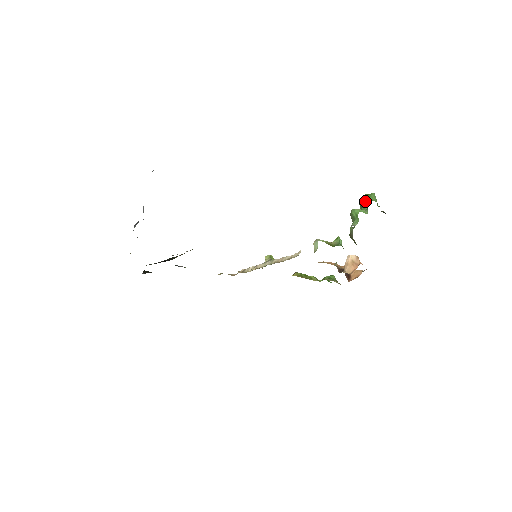
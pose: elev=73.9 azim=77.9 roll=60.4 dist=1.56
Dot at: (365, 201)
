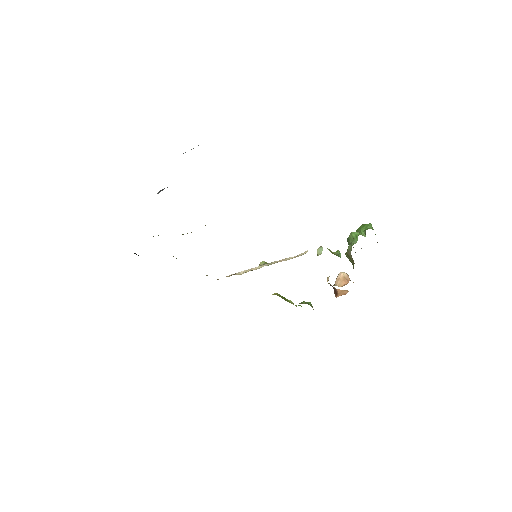
Dot at: (363, 228)
